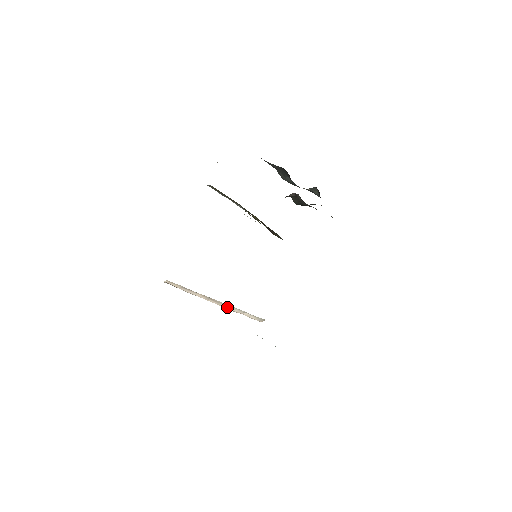
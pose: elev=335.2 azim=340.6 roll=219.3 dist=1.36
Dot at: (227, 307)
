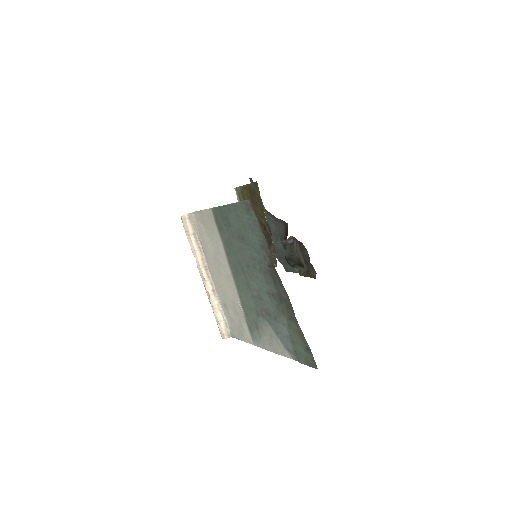
Dot at: (211, 292)
